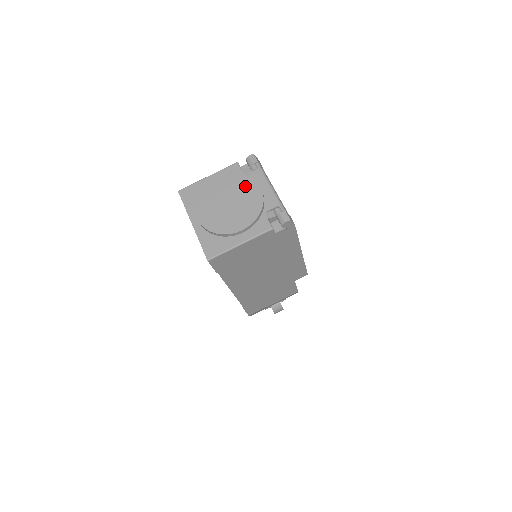
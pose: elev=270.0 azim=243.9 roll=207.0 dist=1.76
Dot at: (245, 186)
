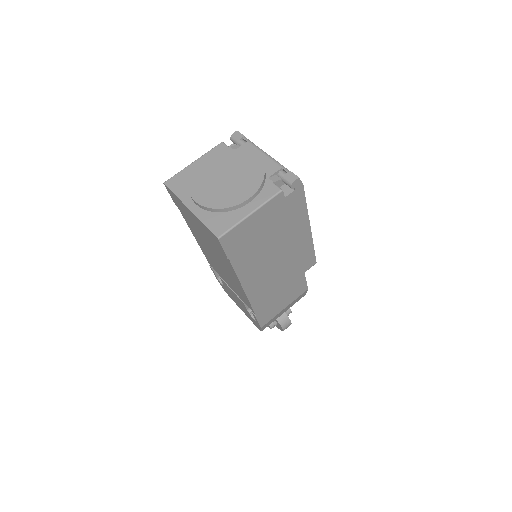
Dot at: (239, 158)
